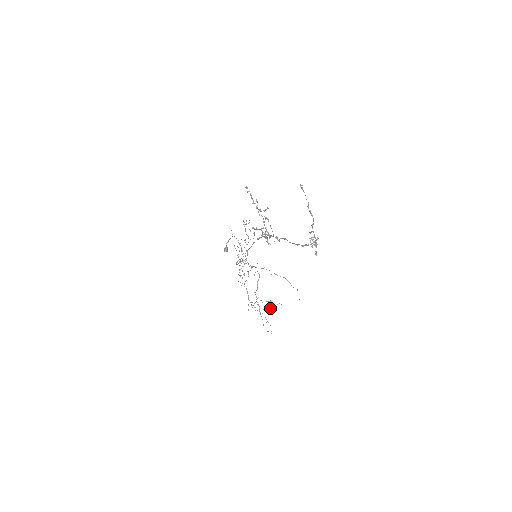
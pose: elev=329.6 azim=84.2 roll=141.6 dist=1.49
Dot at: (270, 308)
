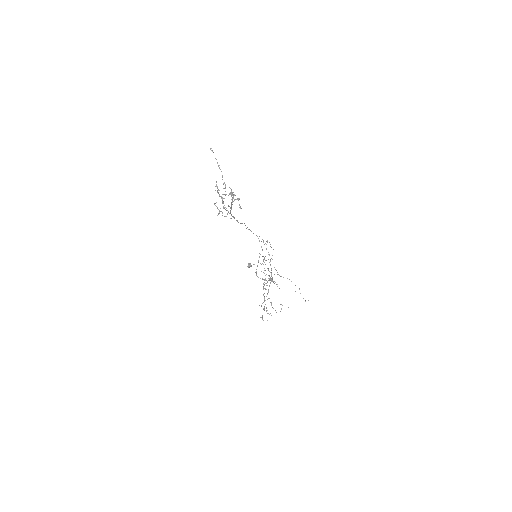
Dot at: occluded
